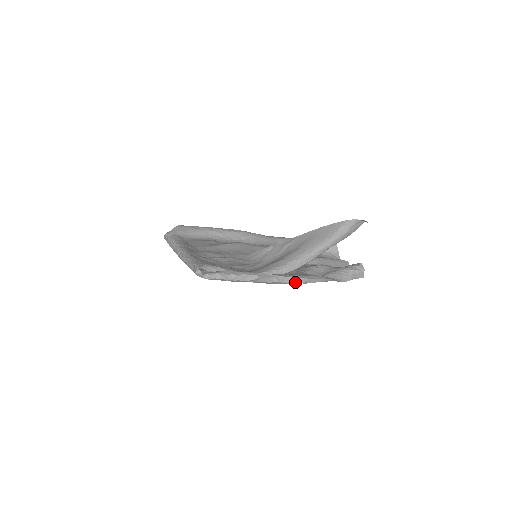
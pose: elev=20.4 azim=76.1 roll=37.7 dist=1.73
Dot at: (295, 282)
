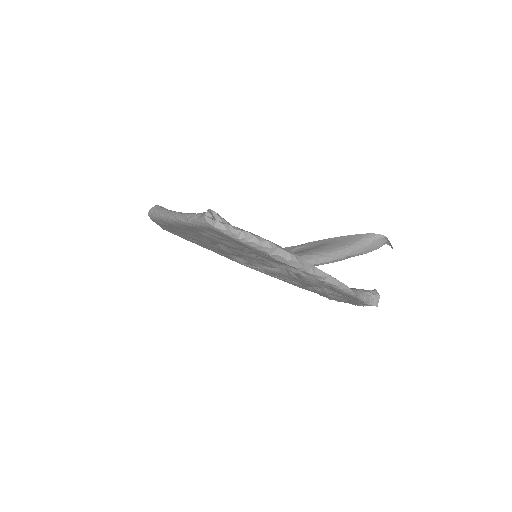
Dot at: (314, 272)
